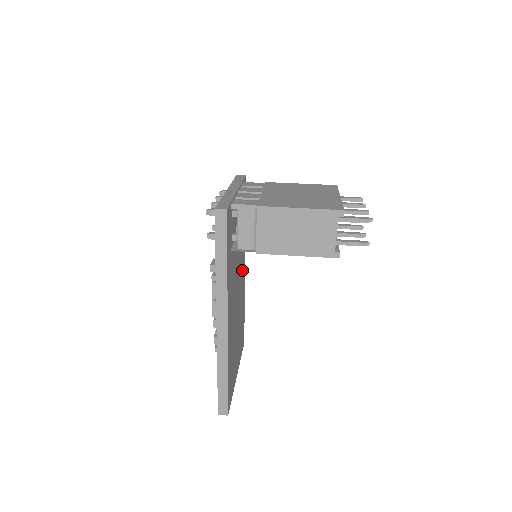
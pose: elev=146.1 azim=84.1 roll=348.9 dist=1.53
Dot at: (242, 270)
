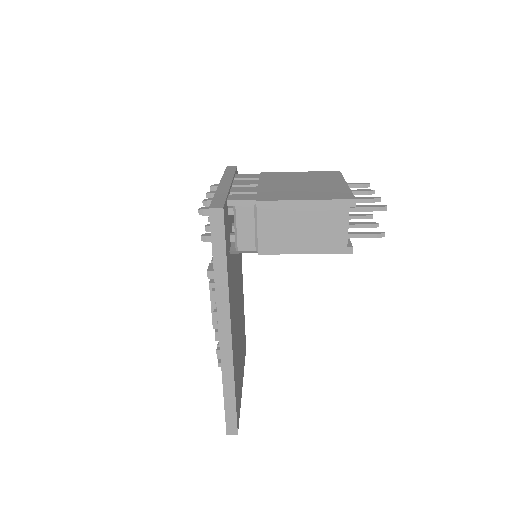
Dot at: (240, 271)
